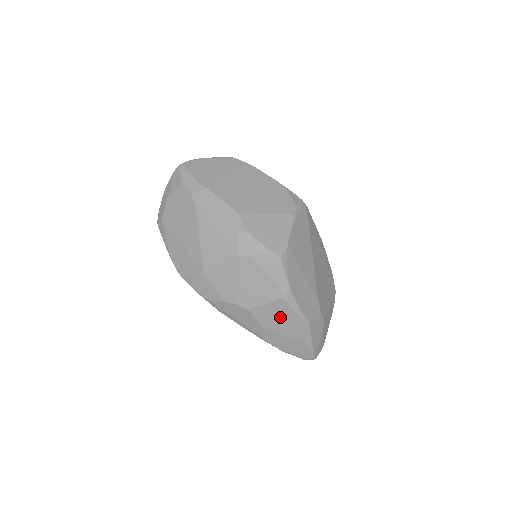
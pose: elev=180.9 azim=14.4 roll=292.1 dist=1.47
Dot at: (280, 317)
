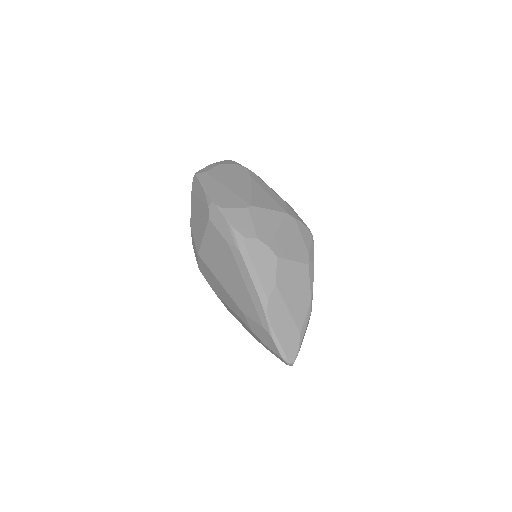
Dot at: (296, 284)
